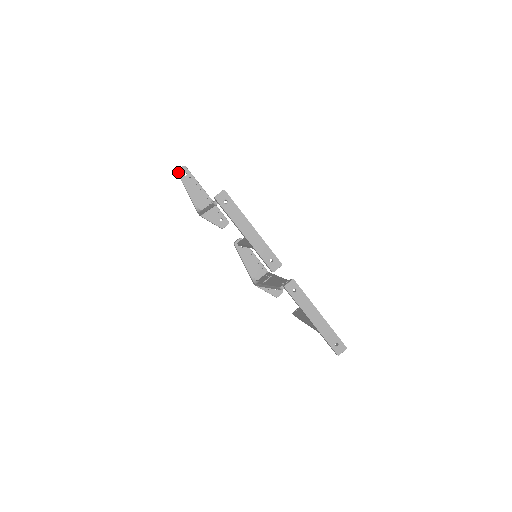
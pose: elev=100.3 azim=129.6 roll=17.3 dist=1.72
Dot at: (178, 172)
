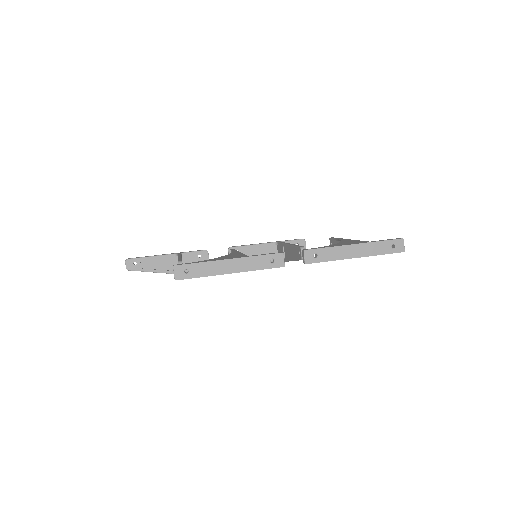
Dot at: (129, 270)
